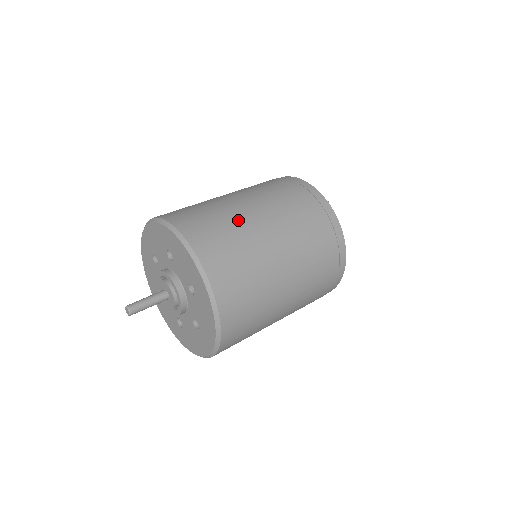
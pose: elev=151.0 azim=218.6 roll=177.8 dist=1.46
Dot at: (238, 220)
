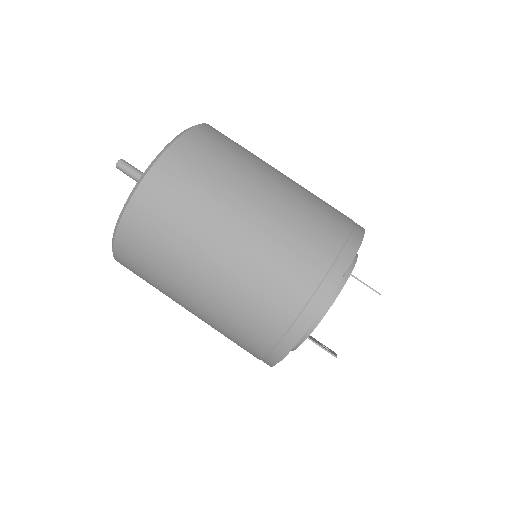
Dot at: (257, 161)
